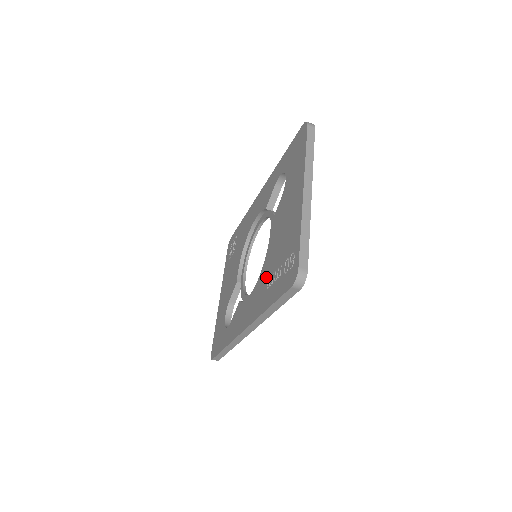
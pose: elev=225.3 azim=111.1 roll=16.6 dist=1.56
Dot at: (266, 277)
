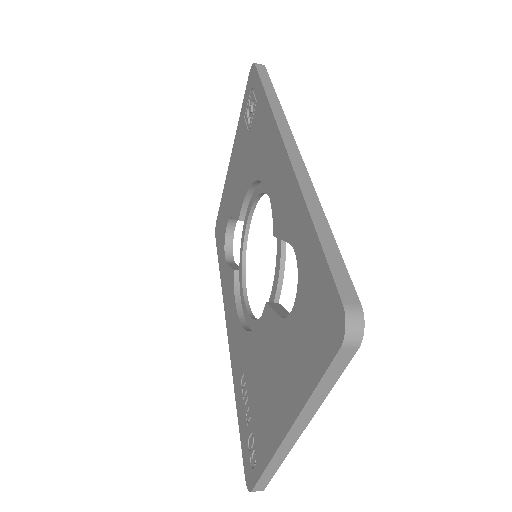
Dot at: (244, 365)
